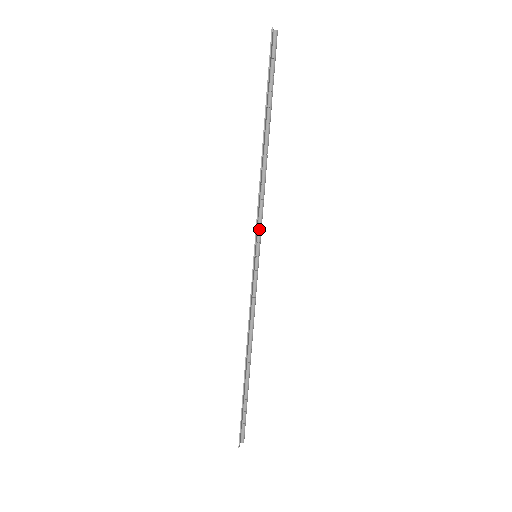
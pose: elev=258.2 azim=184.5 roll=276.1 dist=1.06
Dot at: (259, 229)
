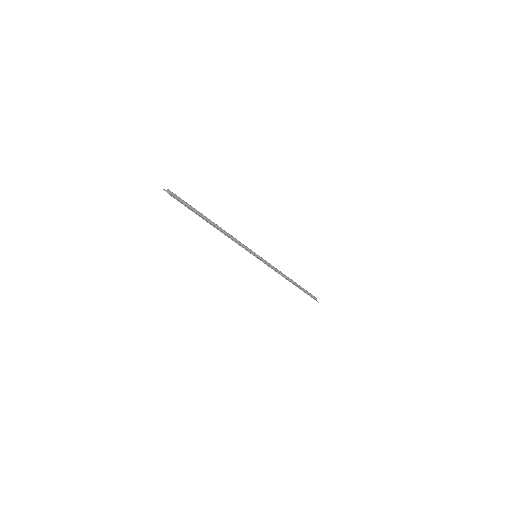
Dot at: (247, 249)
